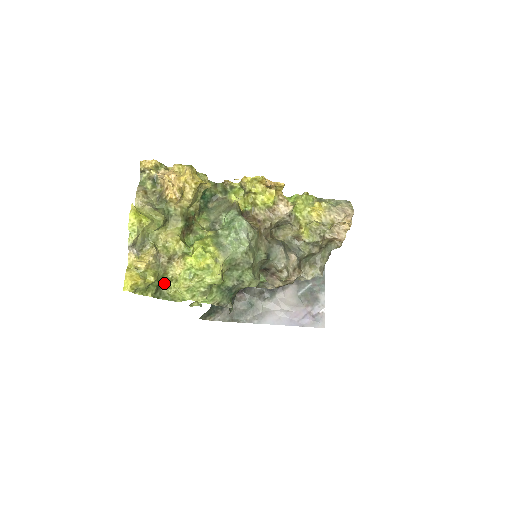
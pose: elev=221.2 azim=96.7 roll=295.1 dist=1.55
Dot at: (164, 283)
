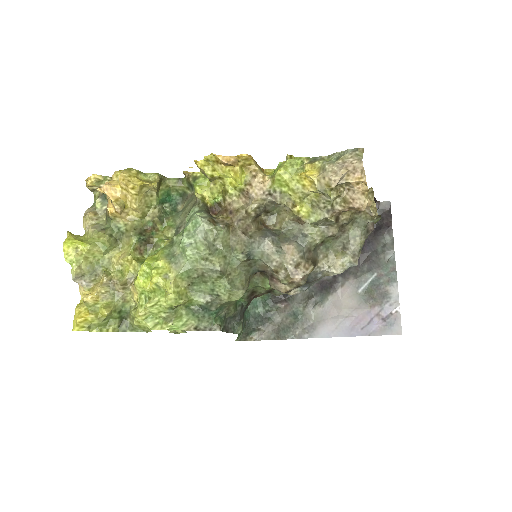
Dot at: (128, 313)
